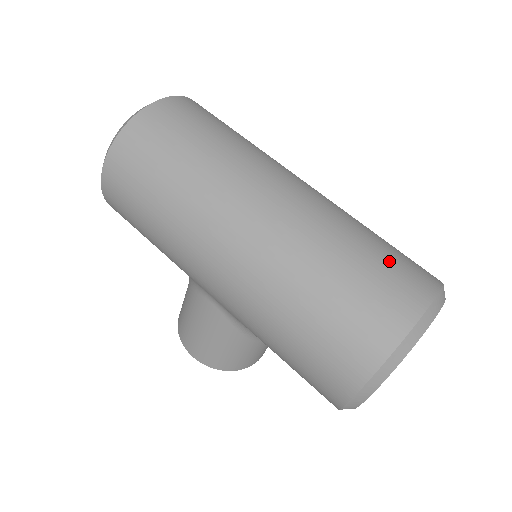
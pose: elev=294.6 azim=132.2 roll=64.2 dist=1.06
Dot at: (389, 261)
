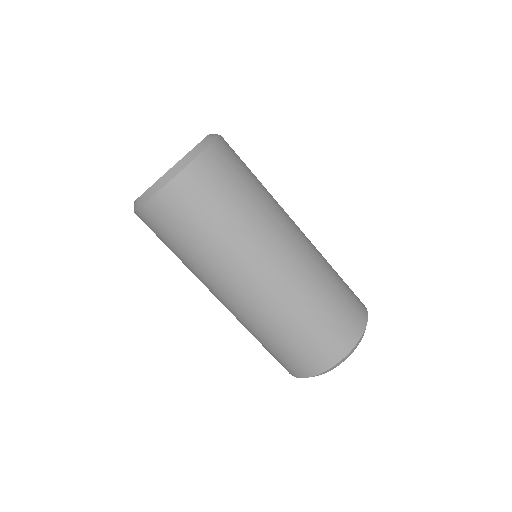
Dot at: (313, 342)
